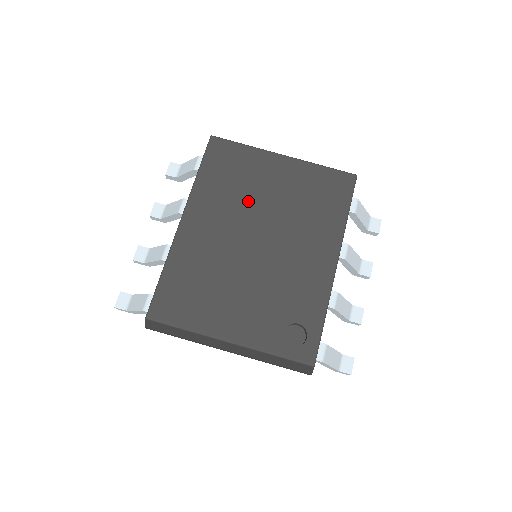
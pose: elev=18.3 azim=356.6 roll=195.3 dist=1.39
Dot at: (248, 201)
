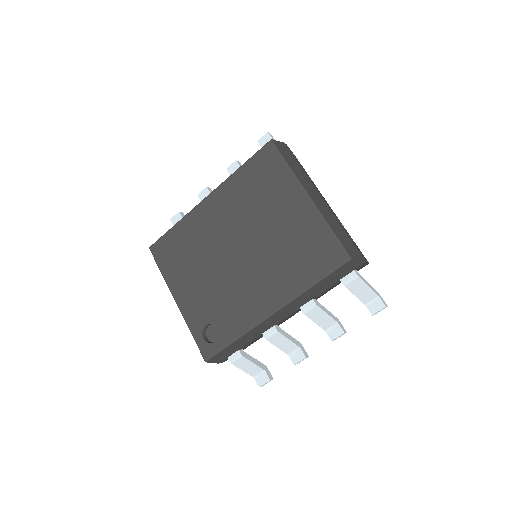
Dot at: (254, 216)
